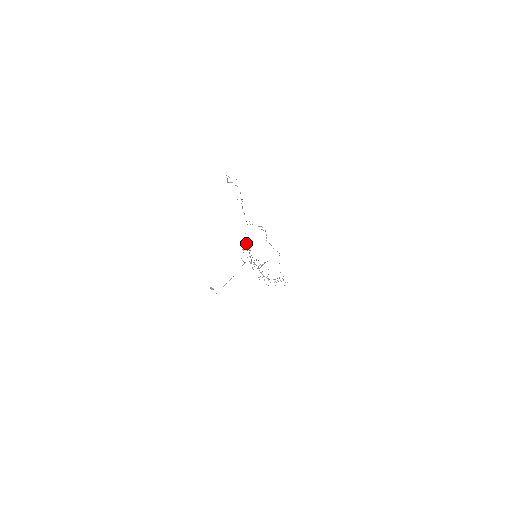
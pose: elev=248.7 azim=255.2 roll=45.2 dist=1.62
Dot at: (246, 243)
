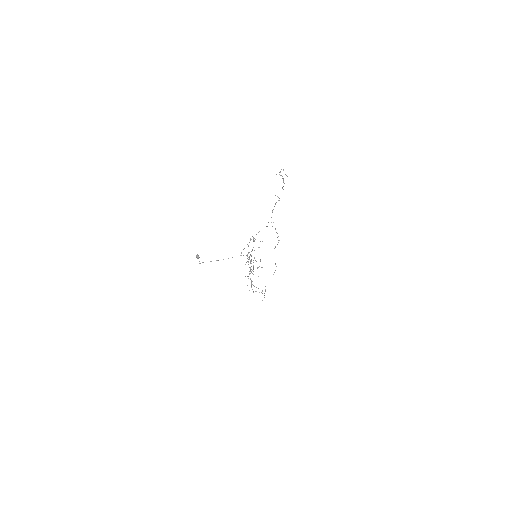
Dot at: occluded
